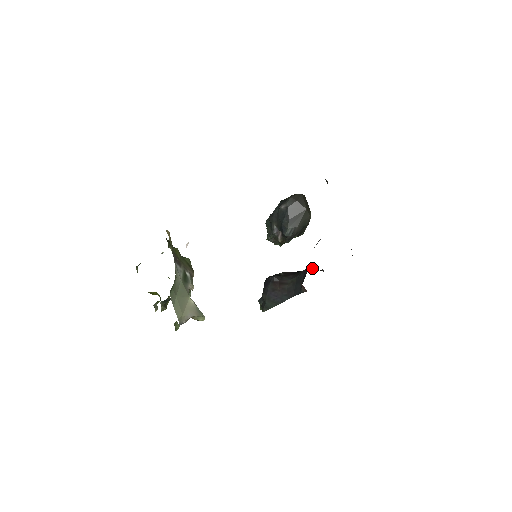
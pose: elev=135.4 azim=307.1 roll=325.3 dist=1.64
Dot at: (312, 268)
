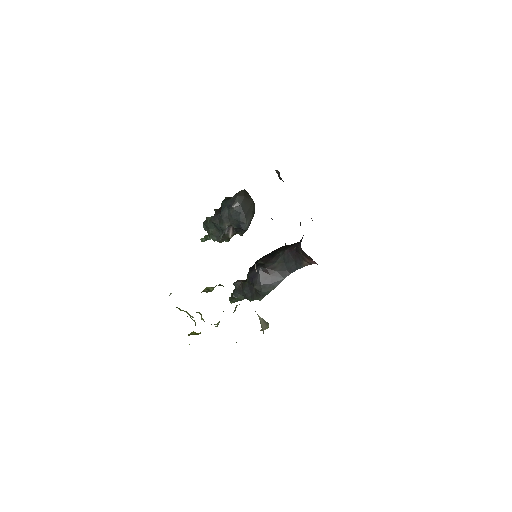
Dot at: (286, 246)
